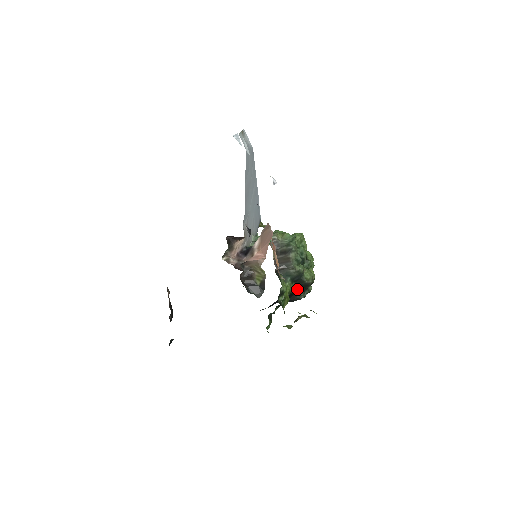
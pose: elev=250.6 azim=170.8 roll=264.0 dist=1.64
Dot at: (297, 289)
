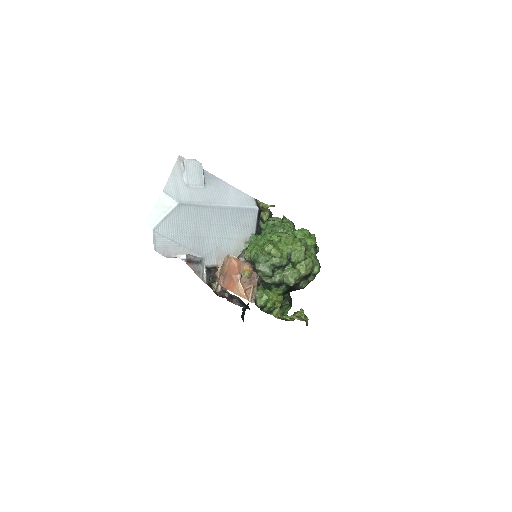
Dot at: occluded
